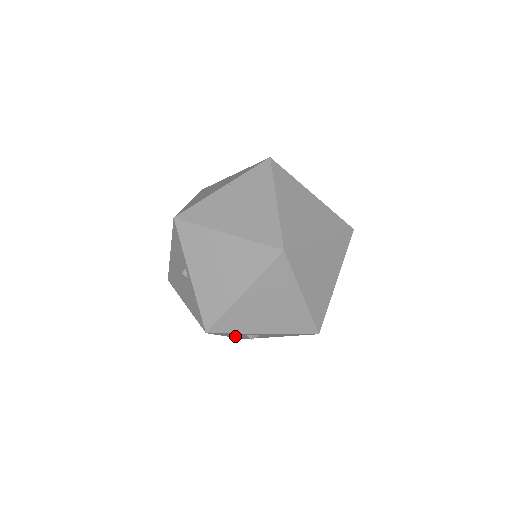
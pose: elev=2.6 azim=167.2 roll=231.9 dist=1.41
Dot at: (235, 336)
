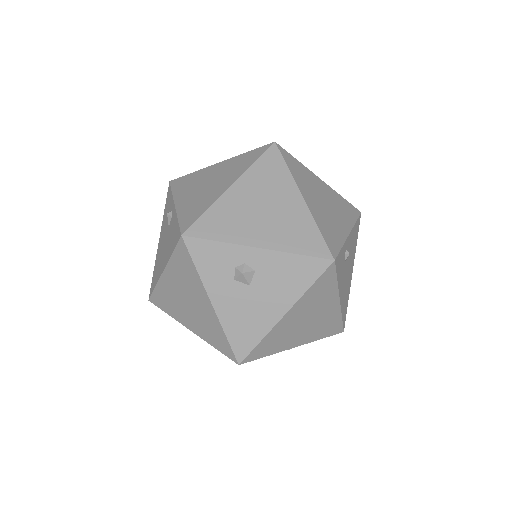
Dot at: (222, 303)
